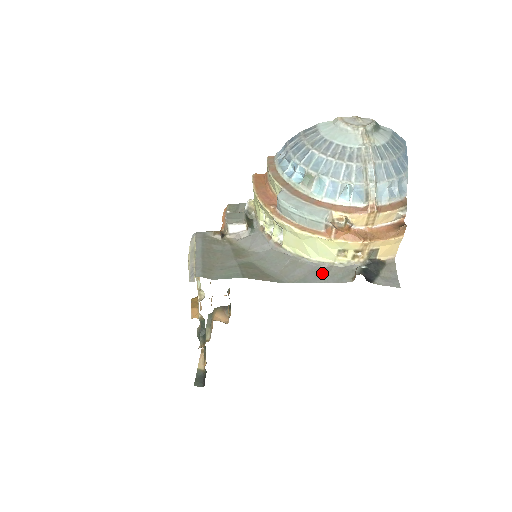
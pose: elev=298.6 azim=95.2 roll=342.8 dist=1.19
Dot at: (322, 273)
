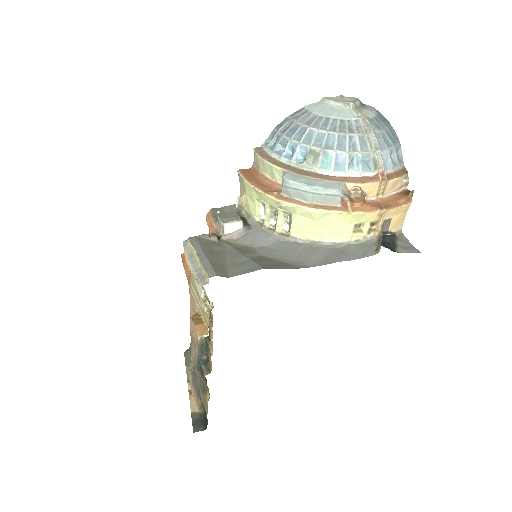
Dot at: (342, 252)
